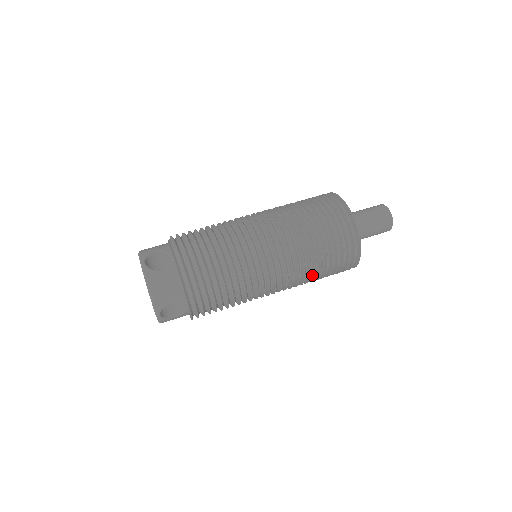
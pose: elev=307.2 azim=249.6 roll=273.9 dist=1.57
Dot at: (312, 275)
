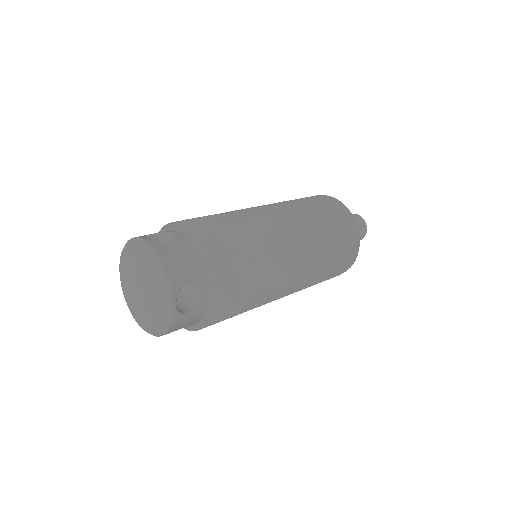
Dot at: occluded
